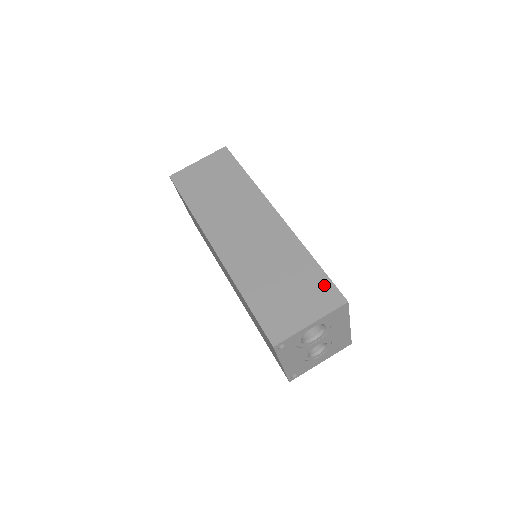
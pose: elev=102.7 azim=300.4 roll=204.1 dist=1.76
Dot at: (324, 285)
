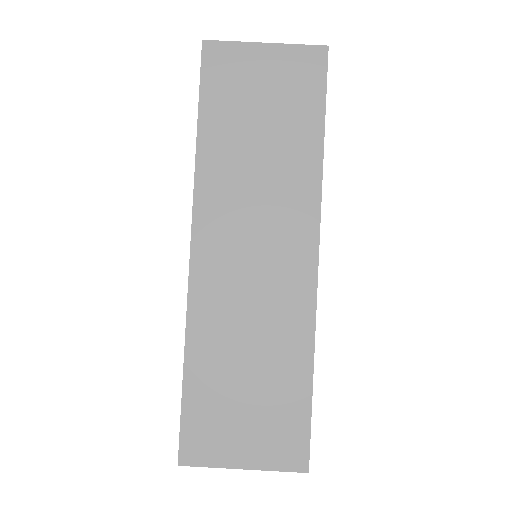
Dot at: (297, 427)
